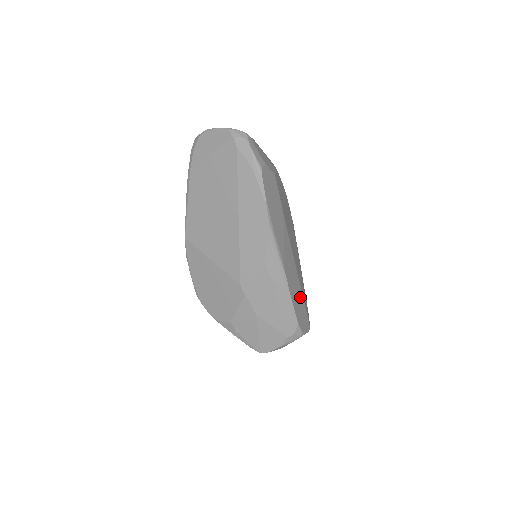
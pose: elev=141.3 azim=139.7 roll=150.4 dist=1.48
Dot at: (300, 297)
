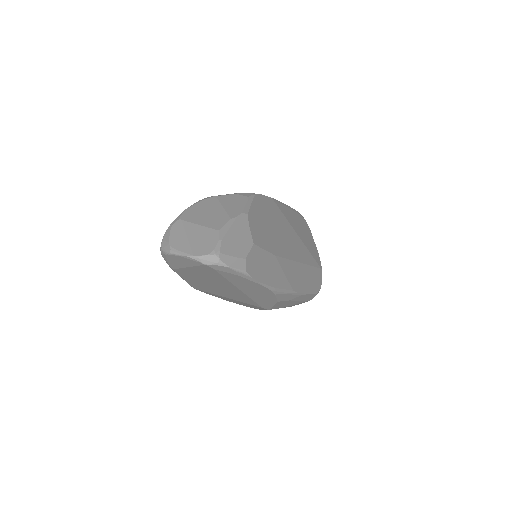
Dot at: (309, 272)
